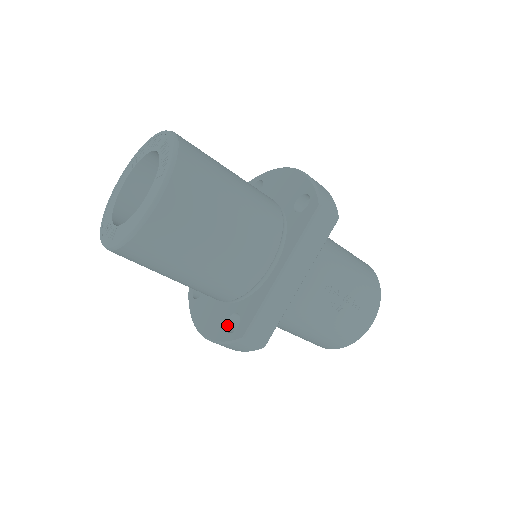
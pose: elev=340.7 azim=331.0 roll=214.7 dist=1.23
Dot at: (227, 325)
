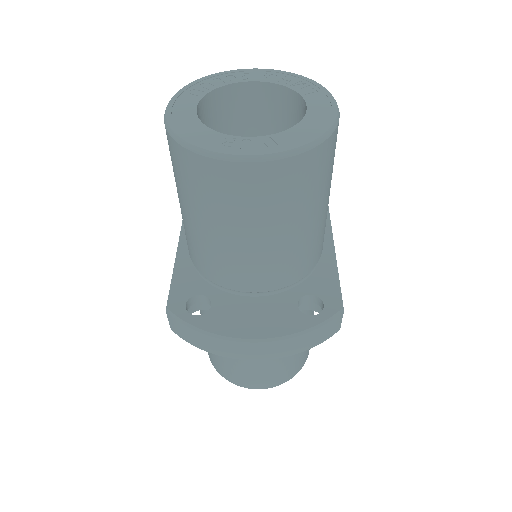
Dot at: (300, 312)
